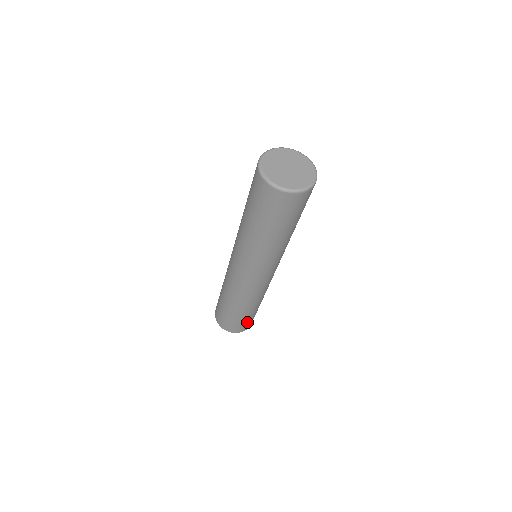
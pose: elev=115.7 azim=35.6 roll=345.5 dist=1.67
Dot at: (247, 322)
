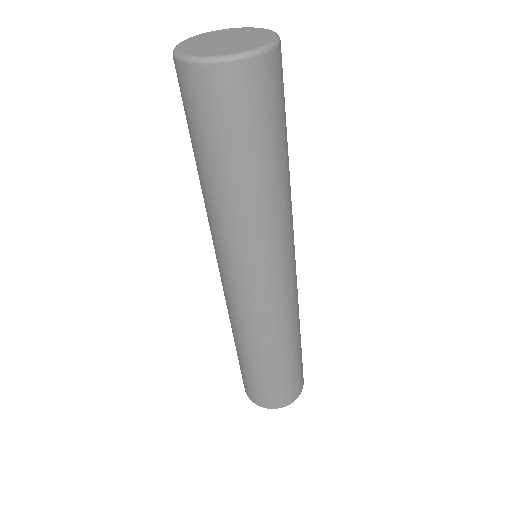
Dot at: (298, 375)
